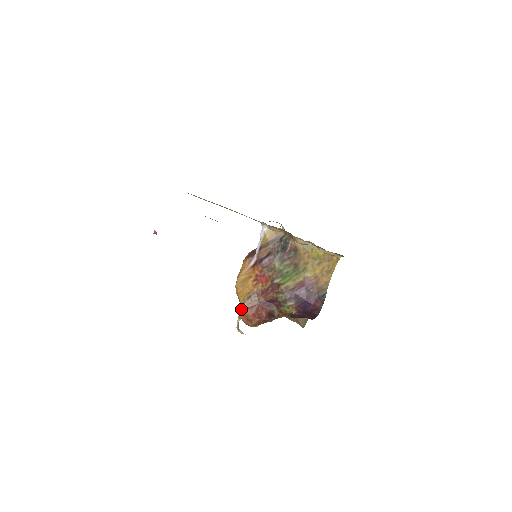
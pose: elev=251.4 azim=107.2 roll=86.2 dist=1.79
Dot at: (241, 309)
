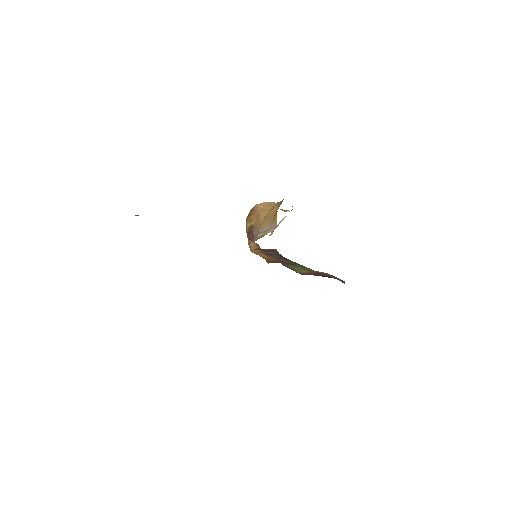
Dot at: occluded
